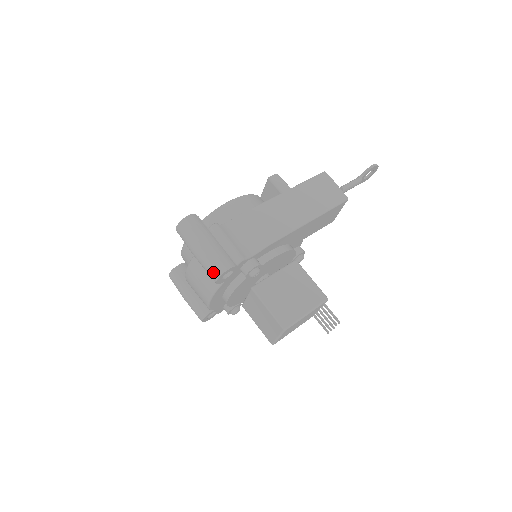
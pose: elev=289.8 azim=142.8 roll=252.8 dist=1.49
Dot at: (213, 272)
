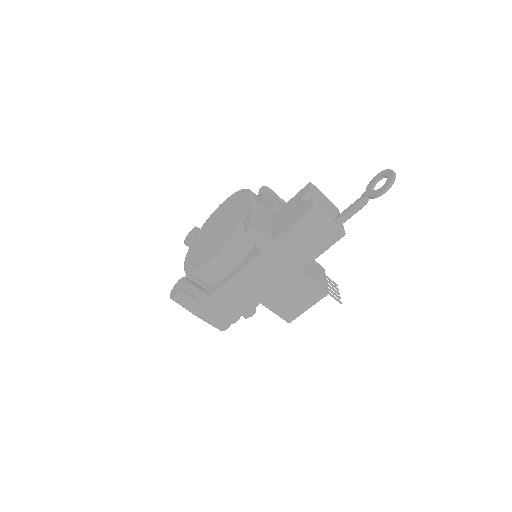
Dot at: occluded
